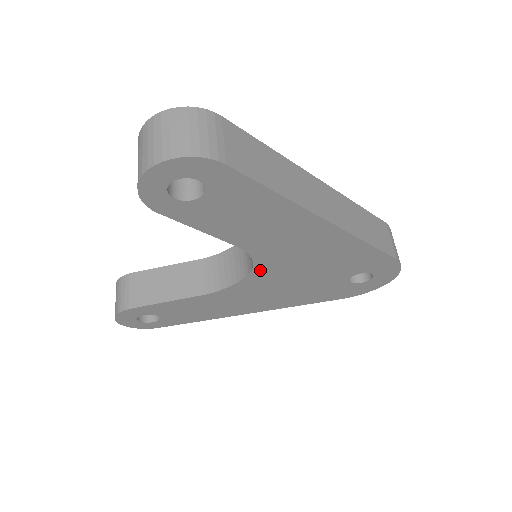
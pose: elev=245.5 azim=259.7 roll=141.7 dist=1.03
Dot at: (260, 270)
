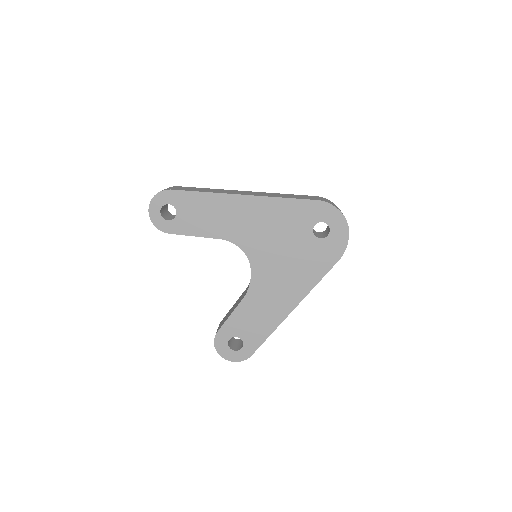
Dot at: (251, 254)
